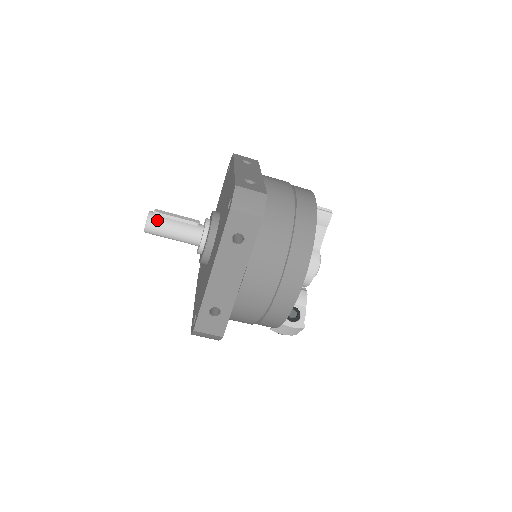
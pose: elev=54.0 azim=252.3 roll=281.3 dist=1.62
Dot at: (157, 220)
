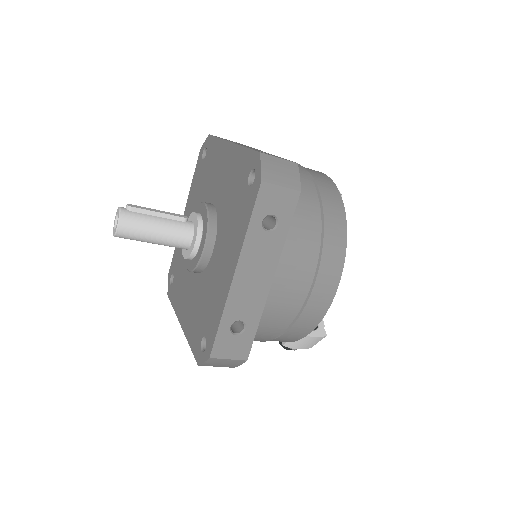
Dot at: (133, 217)
